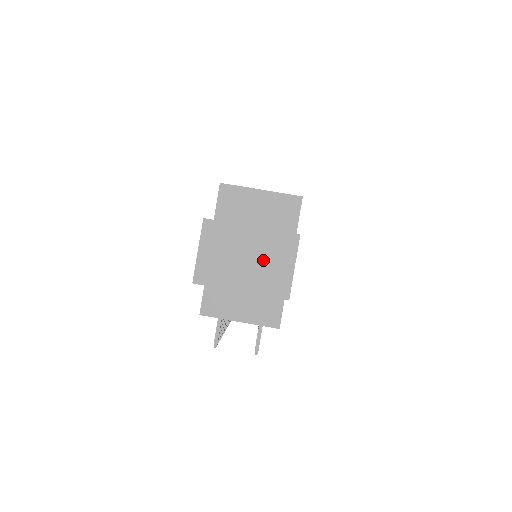
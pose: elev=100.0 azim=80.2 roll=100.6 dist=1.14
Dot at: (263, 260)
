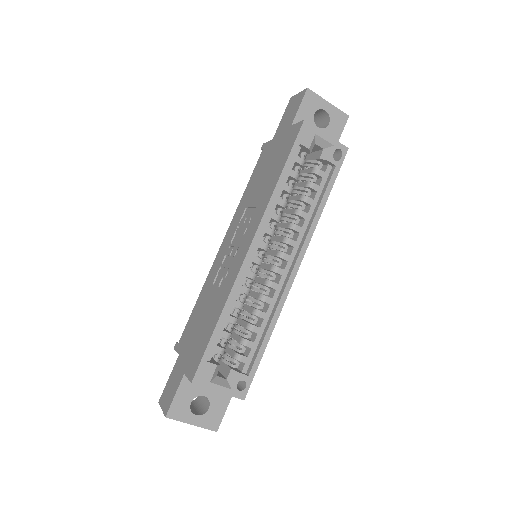
Dot at: occluded
